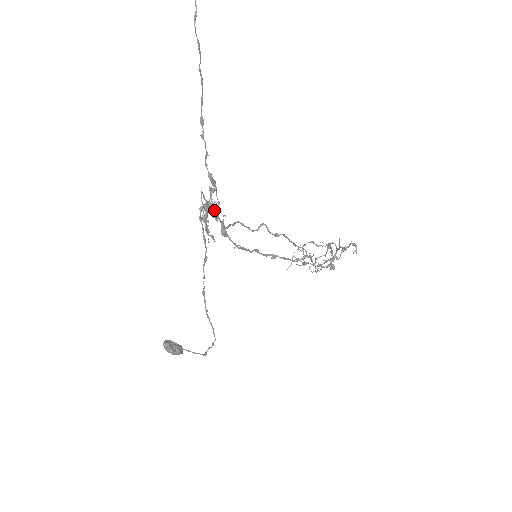
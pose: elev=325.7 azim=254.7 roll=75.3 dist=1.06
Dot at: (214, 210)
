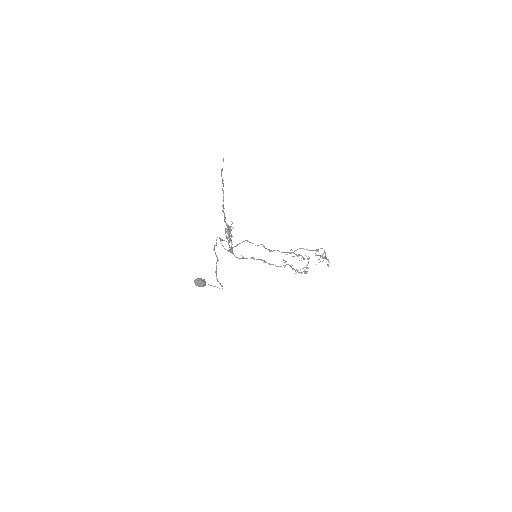
Dot at: (226, 241)
